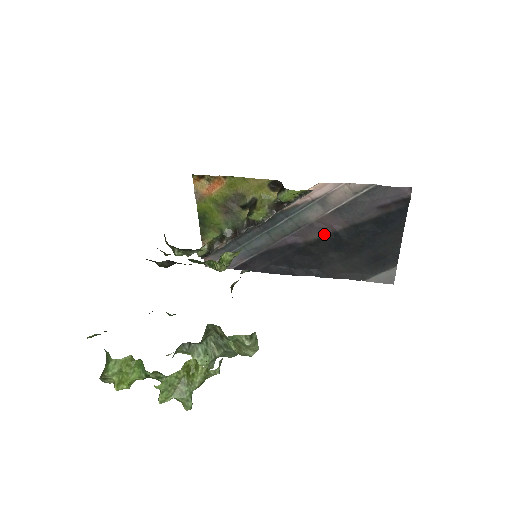
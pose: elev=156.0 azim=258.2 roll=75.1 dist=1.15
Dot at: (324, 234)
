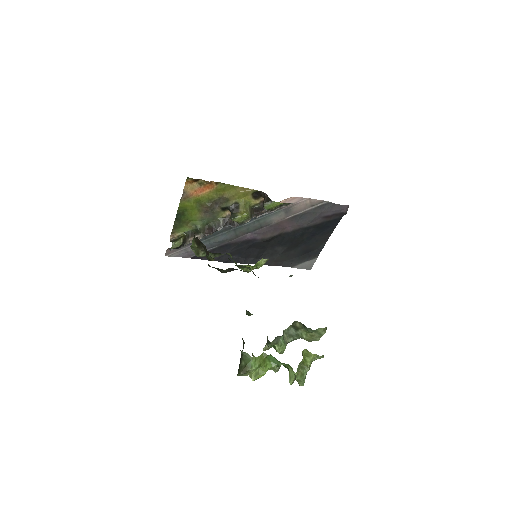
Dot at: (279, 233)
